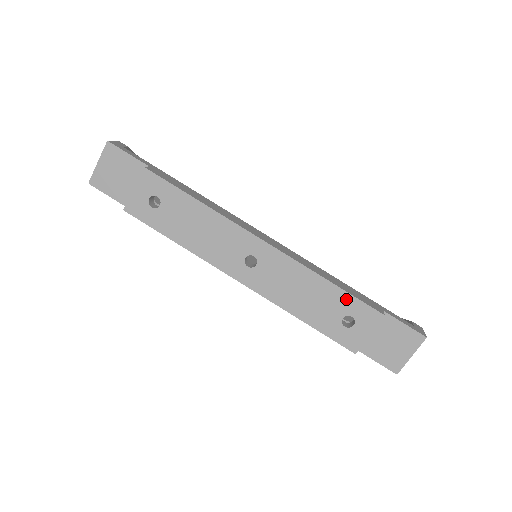
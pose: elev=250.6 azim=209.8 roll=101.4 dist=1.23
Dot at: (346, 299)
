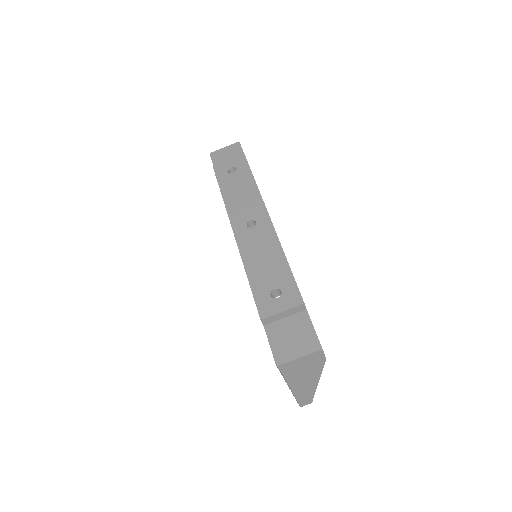
Dot at: (288, 277)
